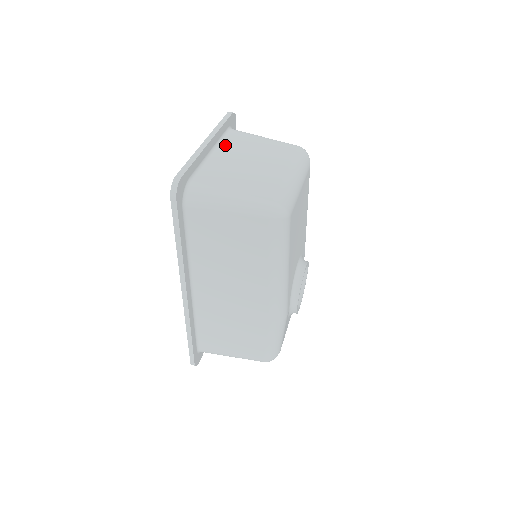
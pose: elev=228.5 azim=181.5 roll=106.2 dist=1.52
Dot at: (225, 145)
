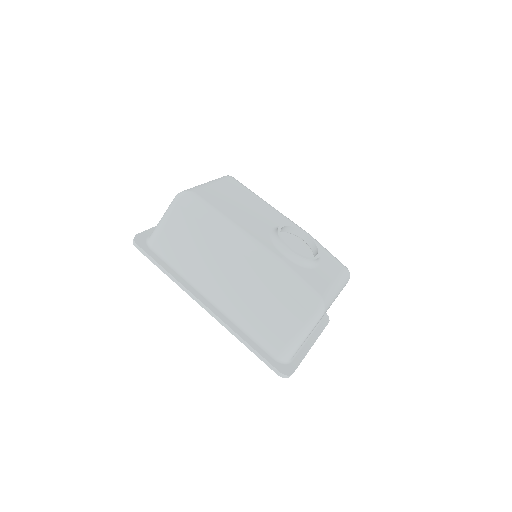
Dot at: occluded
